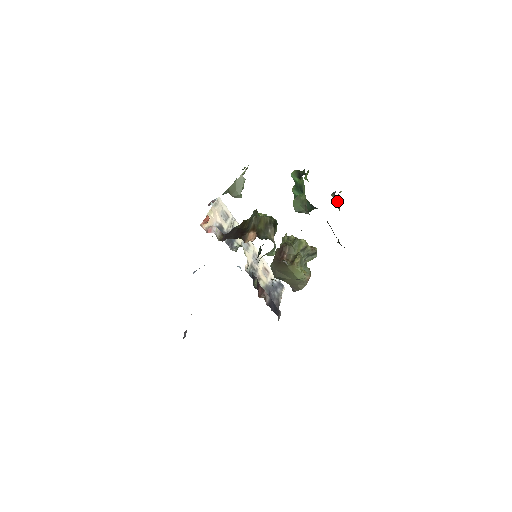
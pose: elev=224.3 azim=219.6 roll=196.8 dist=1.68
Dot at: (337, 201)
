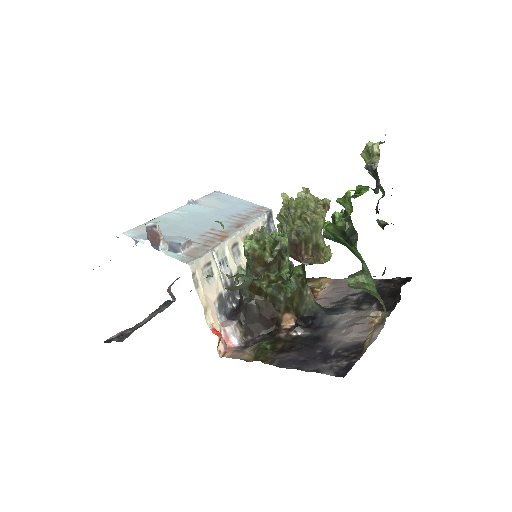
Dot at: (368, 160)
